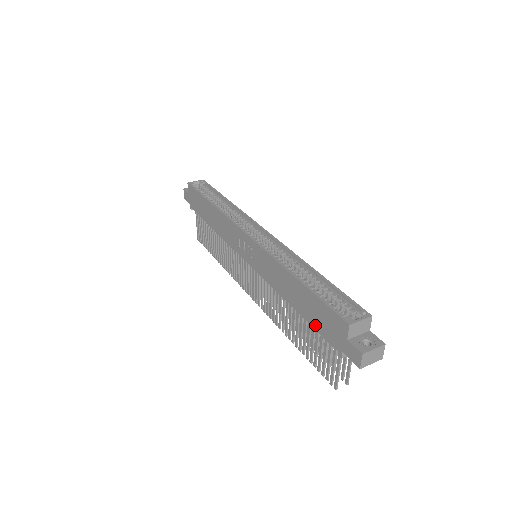
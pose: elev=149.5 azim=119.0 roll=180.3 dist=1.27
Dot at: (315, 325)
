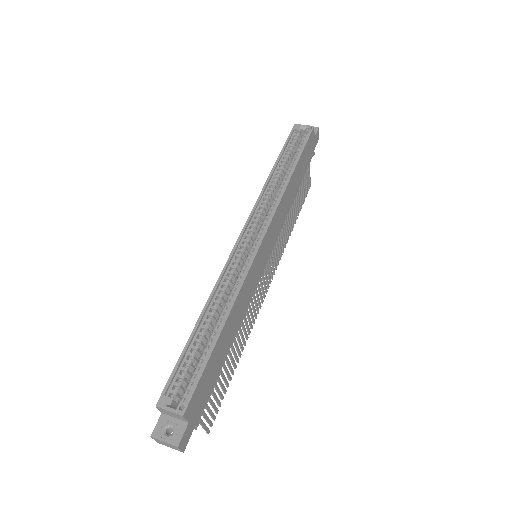
Dot at: occluded
